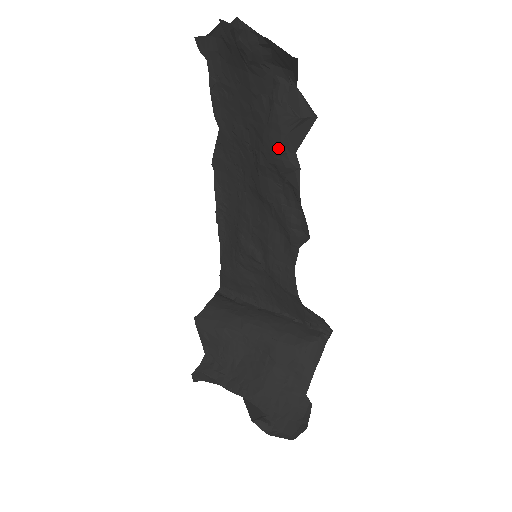
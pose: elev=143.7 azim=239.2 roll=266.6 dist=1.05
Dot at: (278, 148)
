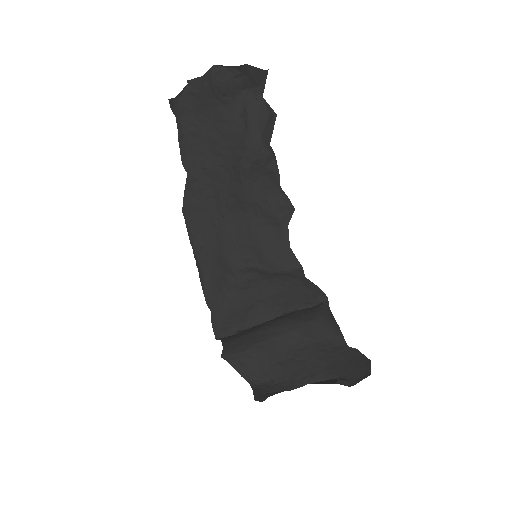
Dot at: (260, 144)
